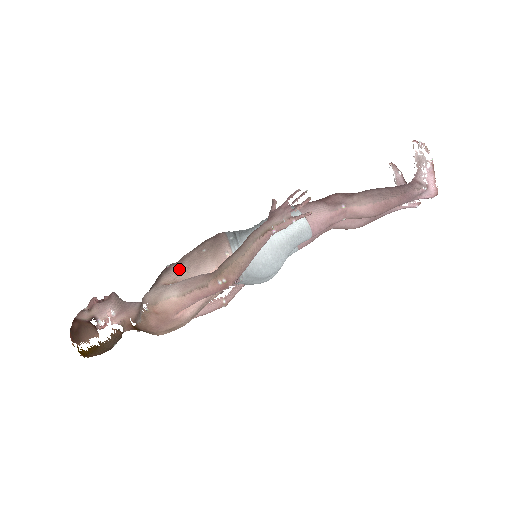
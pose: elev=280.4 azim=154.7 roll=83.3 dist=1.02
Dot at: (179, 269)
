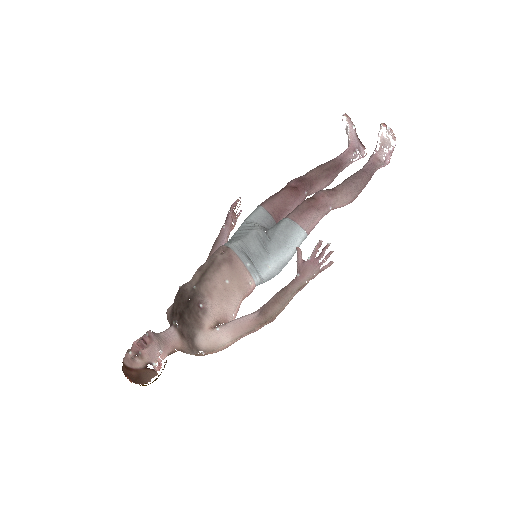
Dot at: (214, 308)
